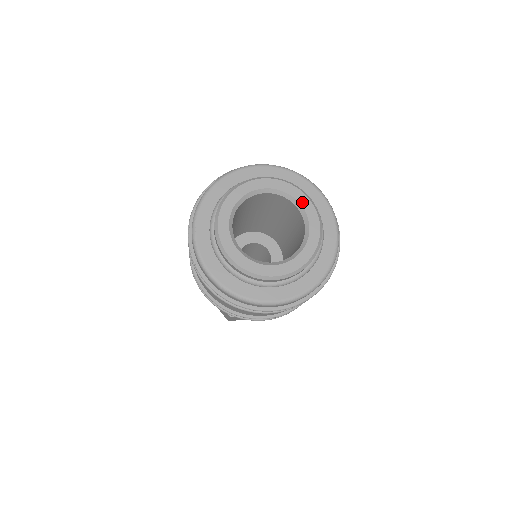
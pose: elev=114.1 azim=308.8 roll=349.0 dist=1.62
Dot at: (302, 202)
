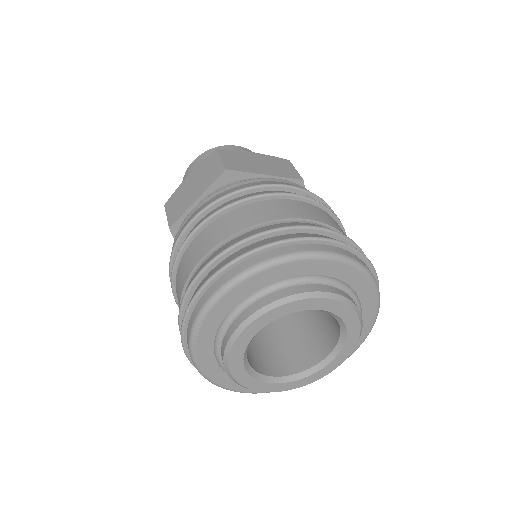
Dot at: (350, 328)
